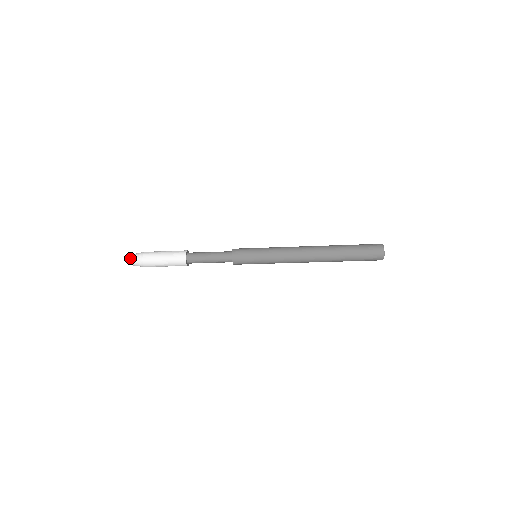
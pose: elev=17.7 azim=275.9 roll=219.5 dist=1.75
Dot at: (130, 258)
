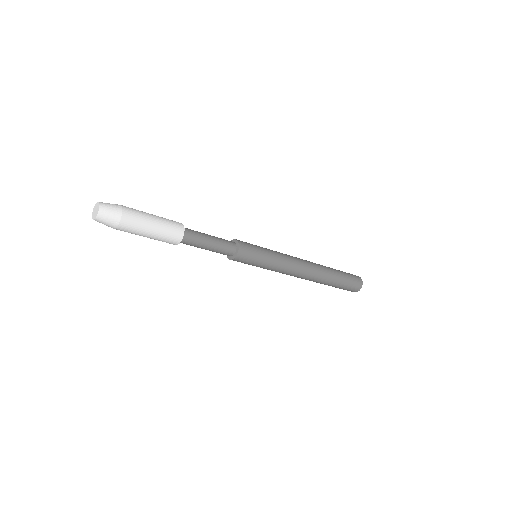
Dot at: (99, 202)
